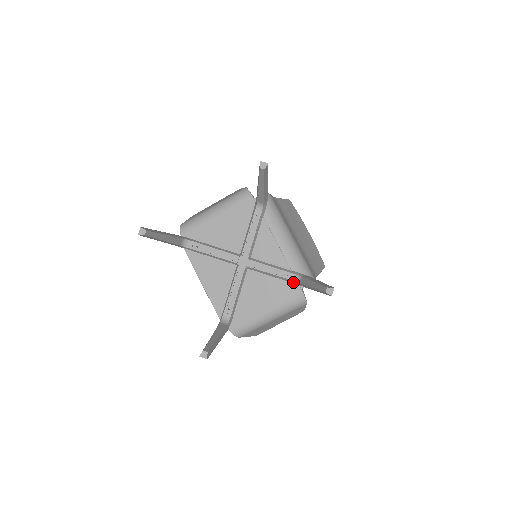
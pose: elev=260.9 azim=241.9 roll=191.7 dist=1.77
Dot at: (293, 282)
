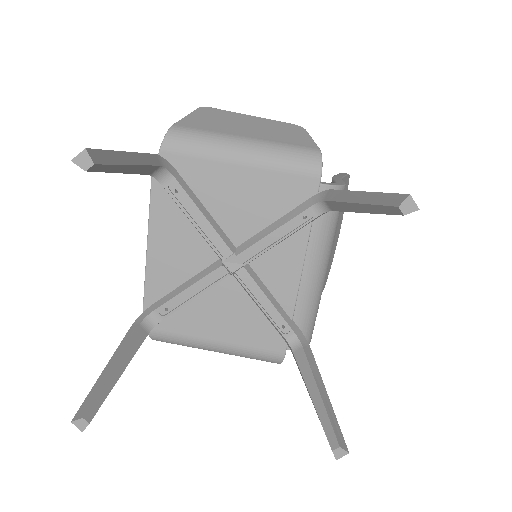
Dot at: (283, 337)
